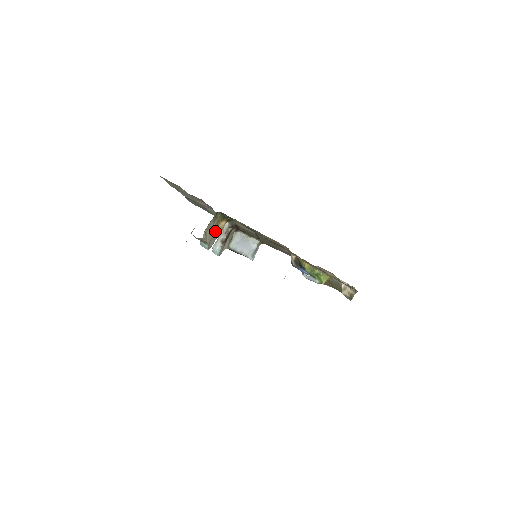
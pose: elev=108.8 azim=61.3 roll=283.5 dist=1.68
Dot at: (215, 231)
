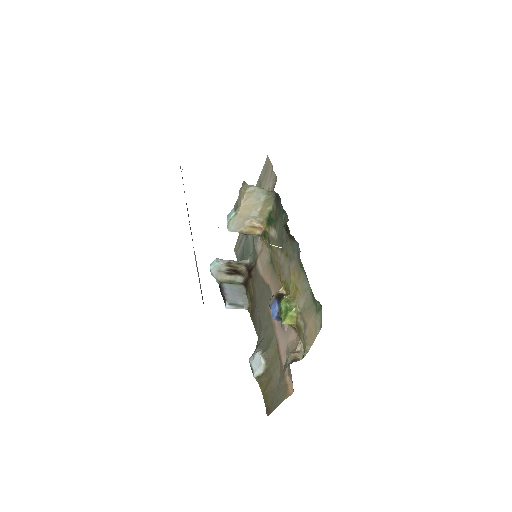
Dot at: (247, 224)
